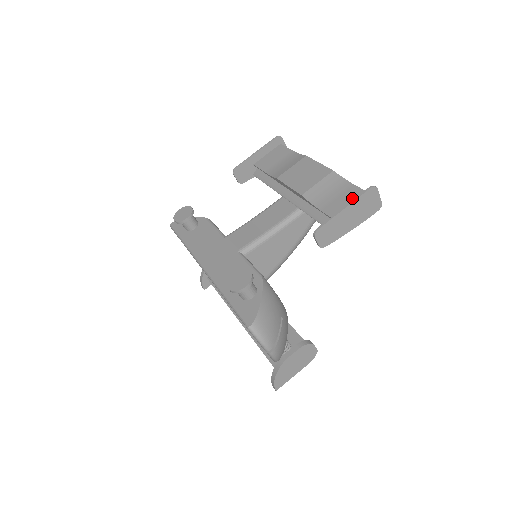
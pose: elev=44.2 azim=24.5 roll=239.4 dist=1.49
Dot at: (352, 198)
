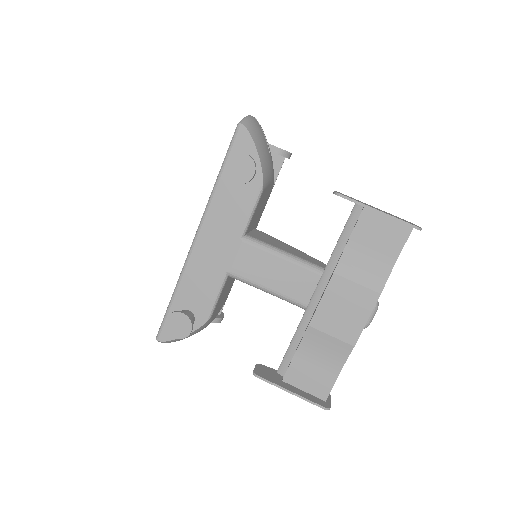
Dot at: (317, 382)
